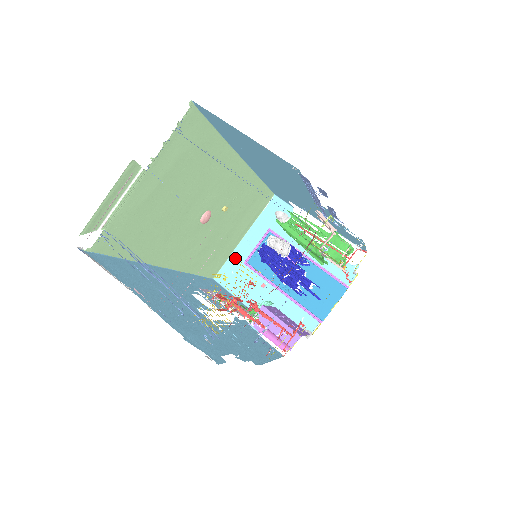
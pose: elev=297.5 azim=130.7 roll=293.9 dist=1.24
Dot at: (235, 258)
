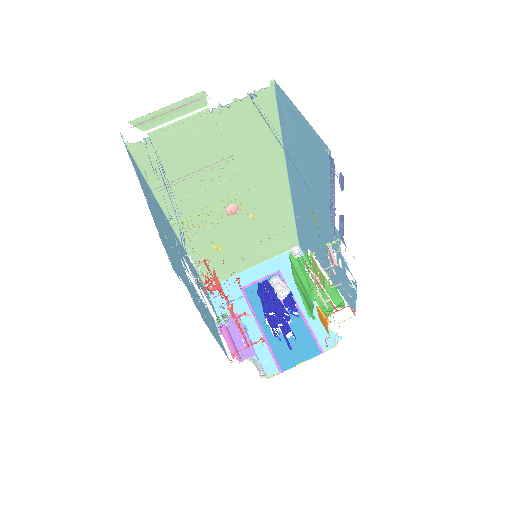
Dot at: occluded
